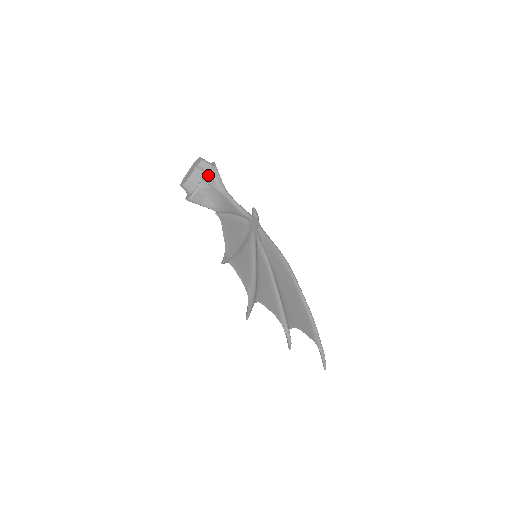
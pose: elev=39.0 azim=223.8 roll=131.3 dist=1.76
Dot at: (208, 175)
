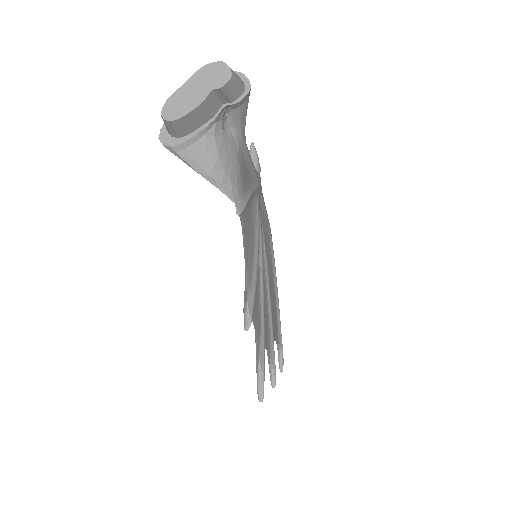
Dot at: (228, 107)
